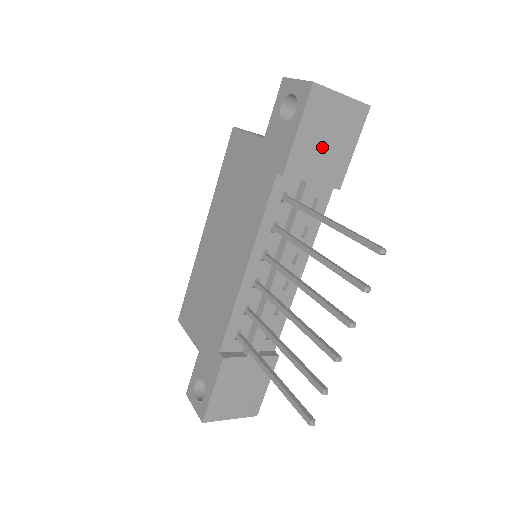
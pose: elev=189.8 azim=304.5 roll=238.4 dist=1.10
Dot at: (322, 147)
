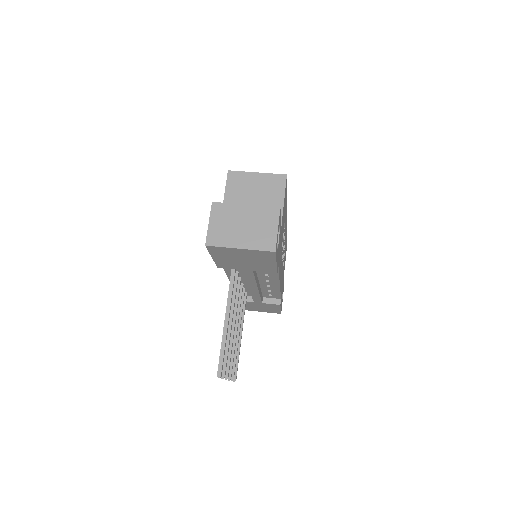
Dot at: (242, 262)
